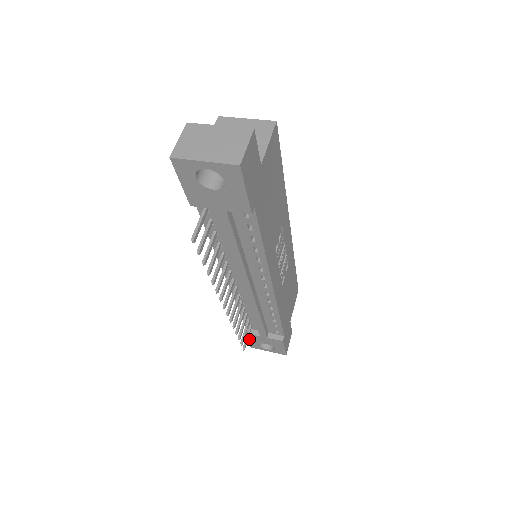
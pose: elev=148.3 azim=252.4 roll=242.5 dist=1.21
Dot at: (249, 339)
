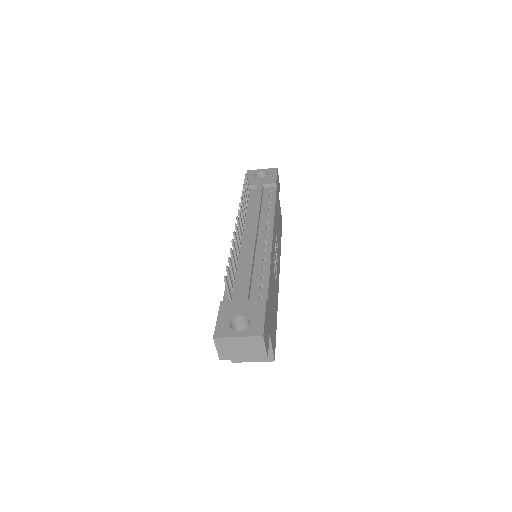
Dot at: (220, 315)
